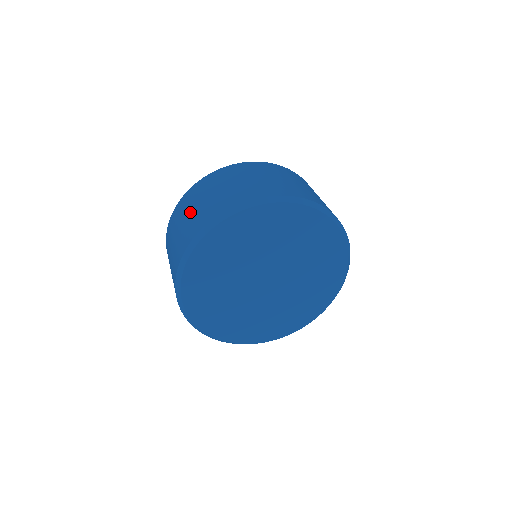
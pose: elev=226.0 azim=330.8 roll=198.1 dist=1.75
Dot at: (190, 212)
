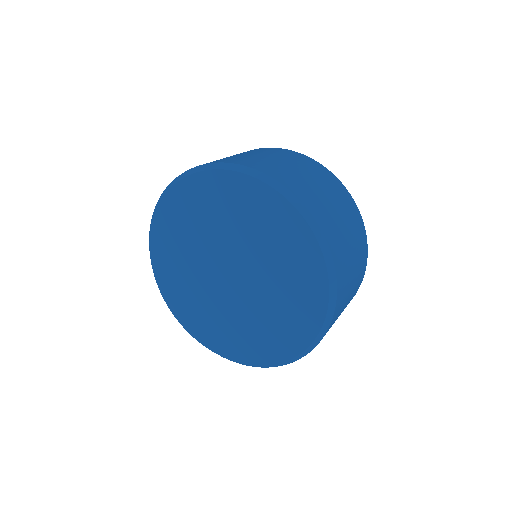
Dot at: (289, 164)
